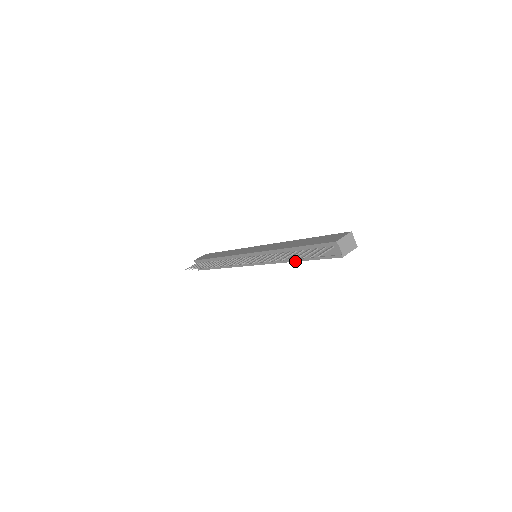
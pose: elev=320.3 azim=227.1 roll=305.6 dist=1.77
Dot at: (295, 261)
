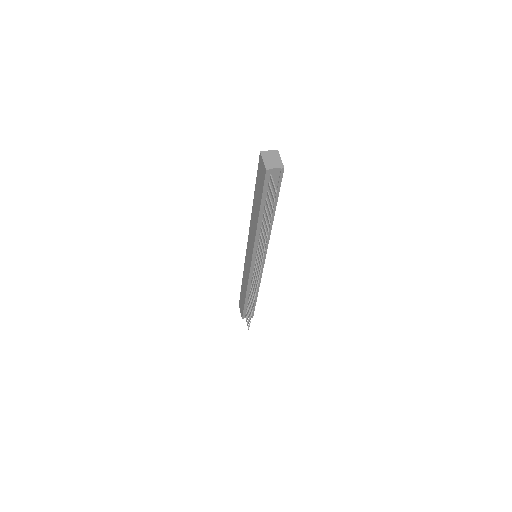
Dot at: (273, 218)
